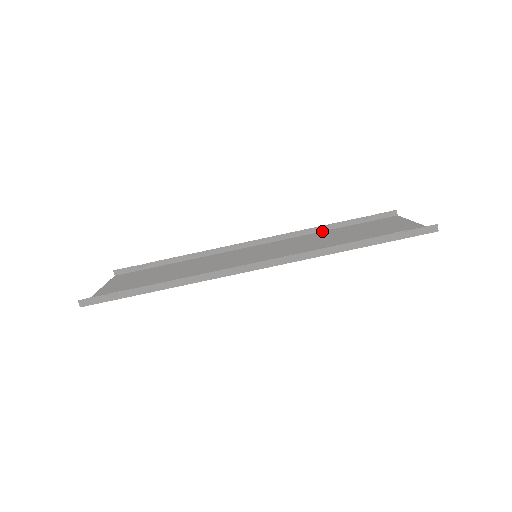
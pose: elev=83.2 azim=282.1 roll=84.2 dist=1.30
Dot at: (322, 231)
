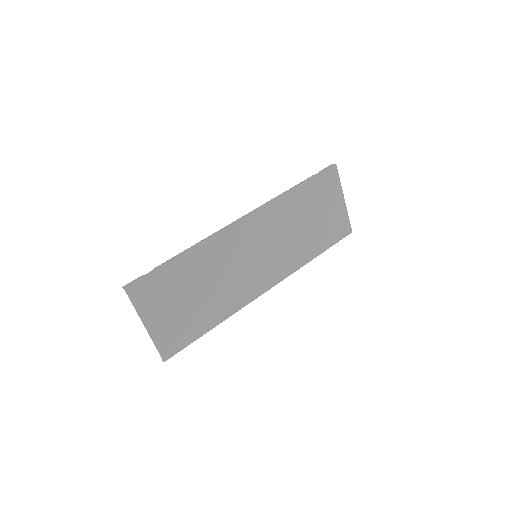
Dot at: occluded
